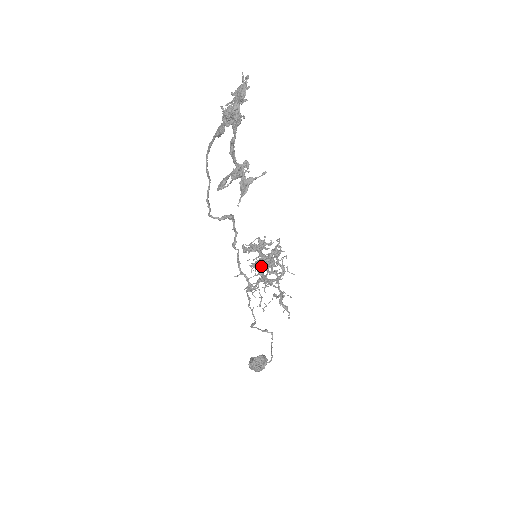
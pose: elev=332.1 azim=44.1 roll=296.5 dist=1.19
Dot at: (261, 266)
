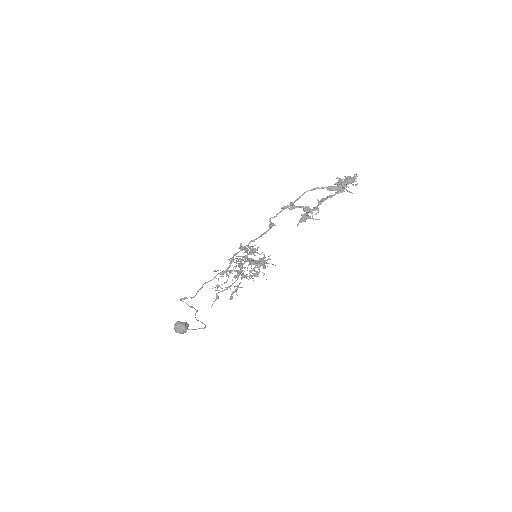
Dot at: (255, 264)
